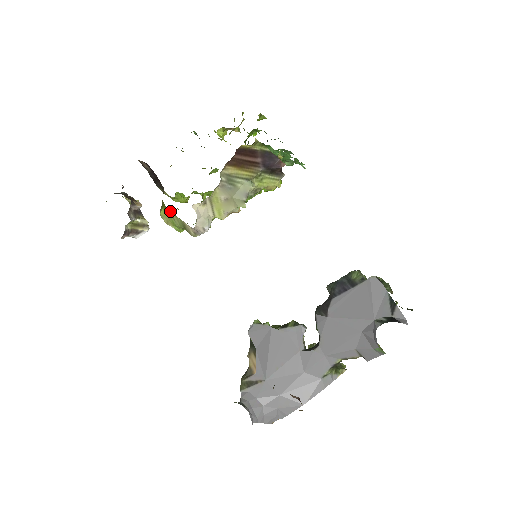
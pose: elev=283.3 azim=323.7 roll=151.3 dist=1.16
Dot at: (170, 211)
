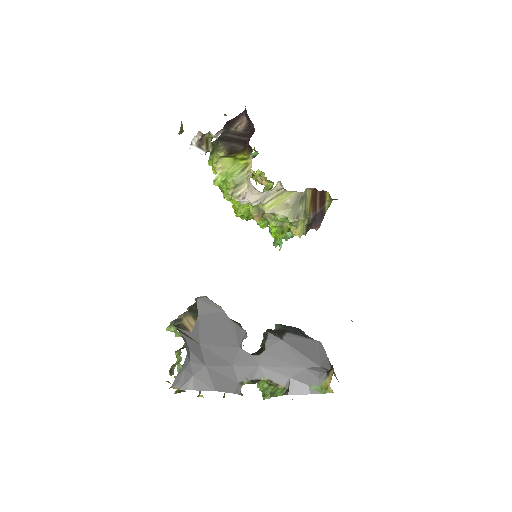
Dot at: (251, 165)
